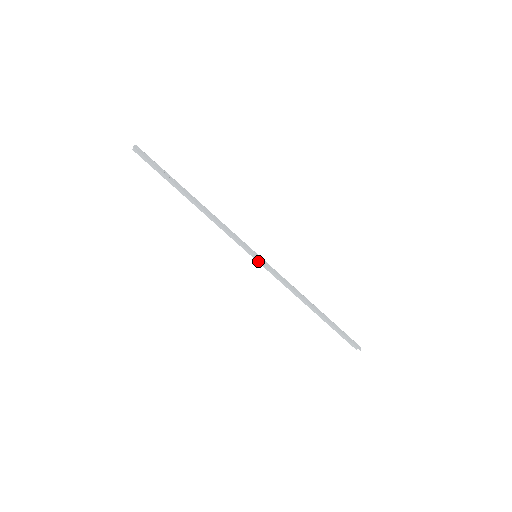
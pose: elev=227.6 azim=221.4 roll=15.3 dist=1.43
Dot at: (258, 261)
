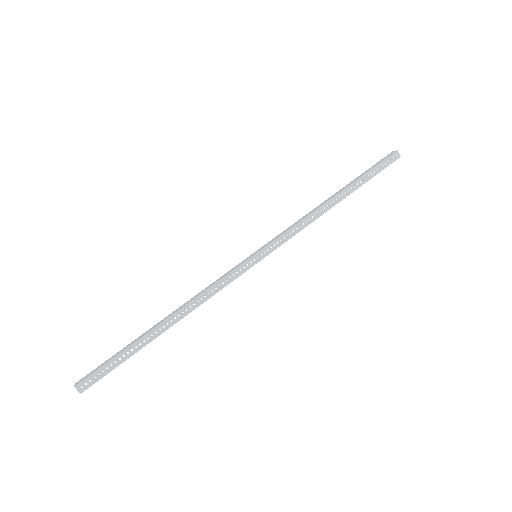
Dot at: (259, 250)
